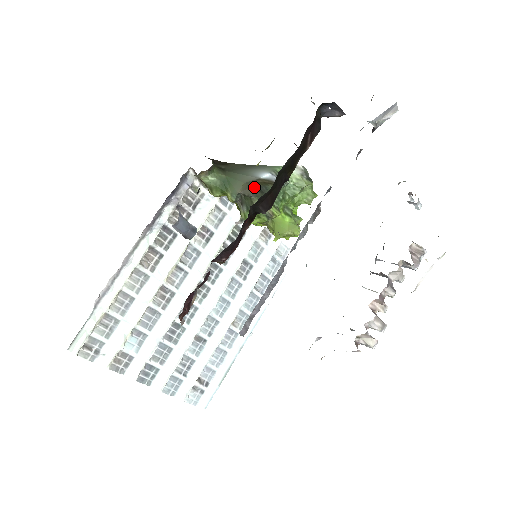
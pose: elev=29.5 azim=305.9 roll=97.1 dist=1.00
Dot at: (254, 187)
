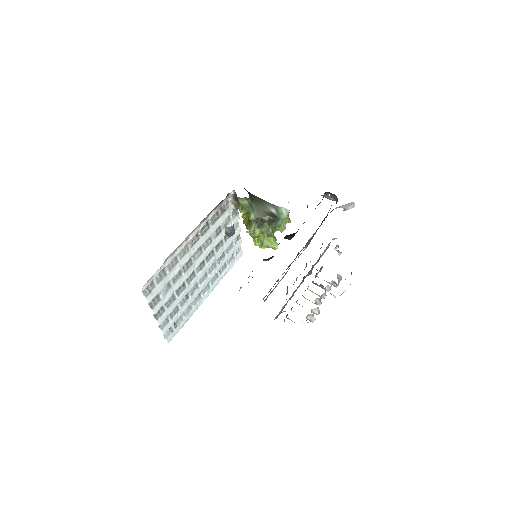
Dot at: (271, 217)
